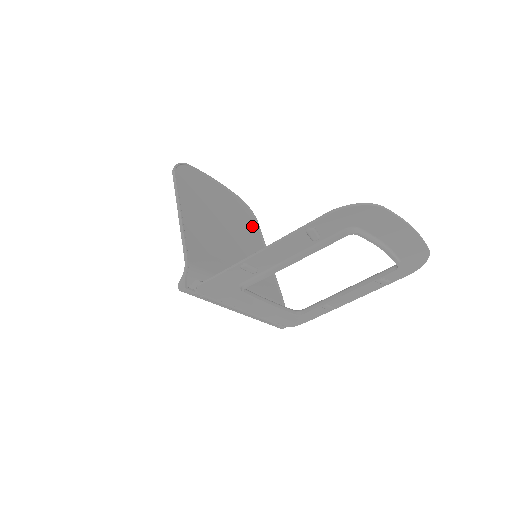
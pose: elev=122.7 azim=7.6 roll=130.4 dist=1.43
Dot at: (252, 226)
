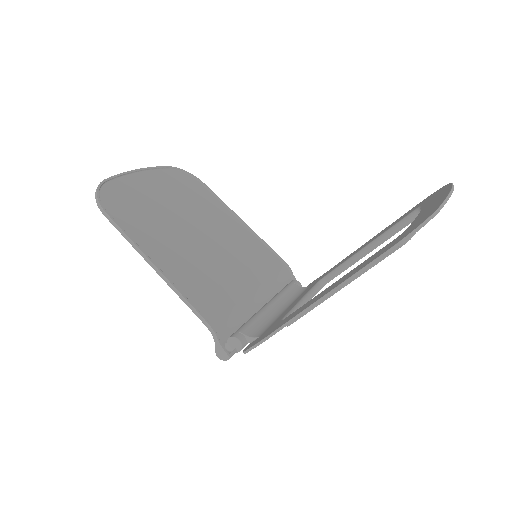
Dot at: (203, 194)
